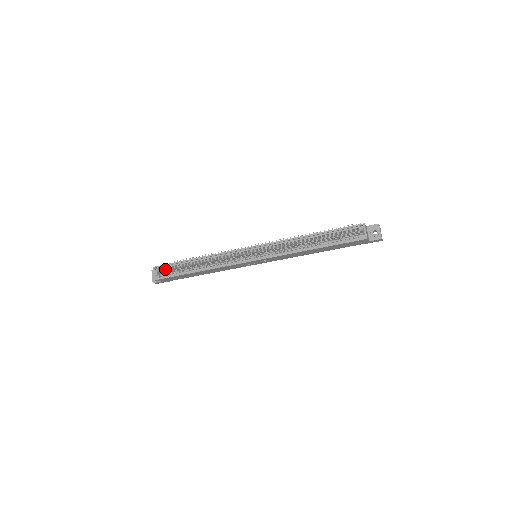
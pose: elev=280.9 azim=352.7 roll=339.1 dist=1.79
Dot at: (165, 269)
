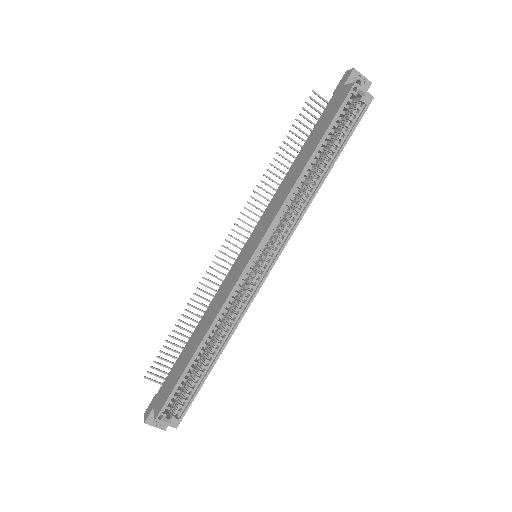
Dot at: (173, 403)
